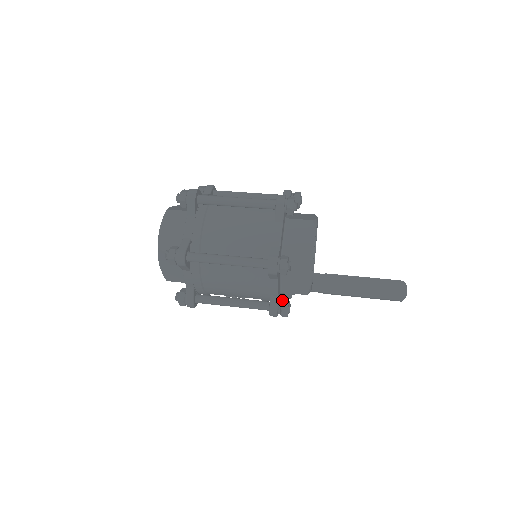
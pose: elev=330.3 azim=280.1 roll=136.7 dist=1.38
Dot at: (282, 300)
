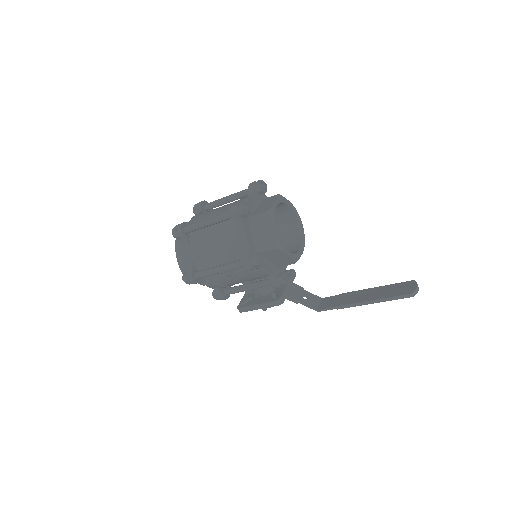
Dot at: occluded
